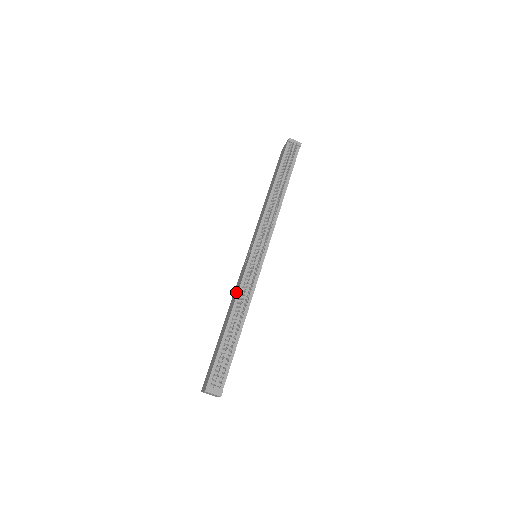
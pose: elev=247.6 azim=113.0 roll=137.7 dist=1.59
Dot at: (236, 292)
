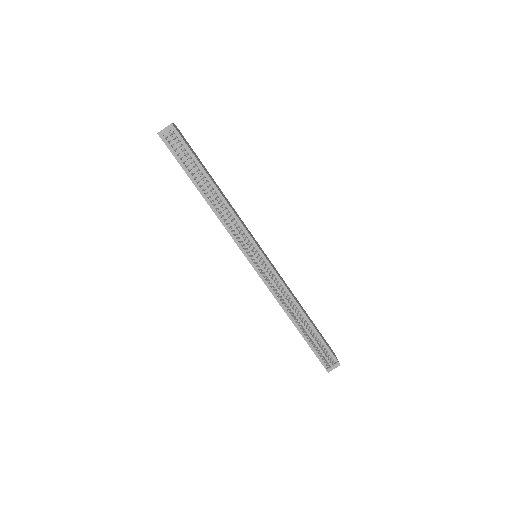
Dot at: occluded
